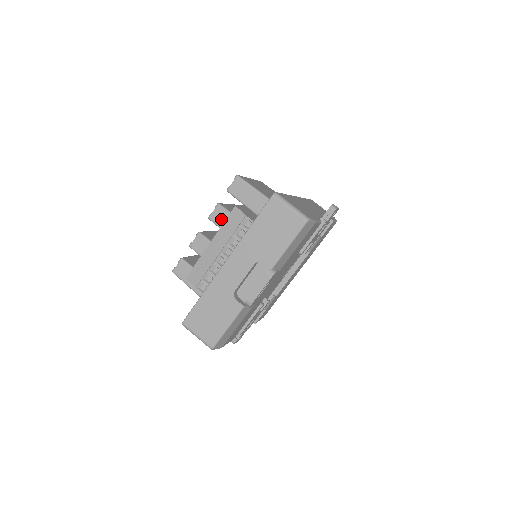
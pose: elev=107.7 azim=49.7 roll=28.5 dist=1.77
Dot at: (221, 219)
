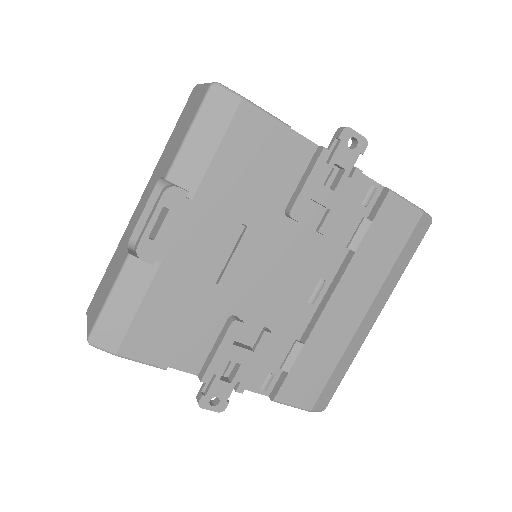
Dot at: occluded
